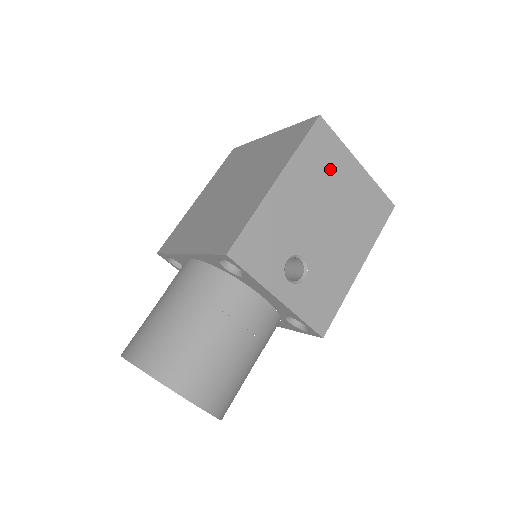
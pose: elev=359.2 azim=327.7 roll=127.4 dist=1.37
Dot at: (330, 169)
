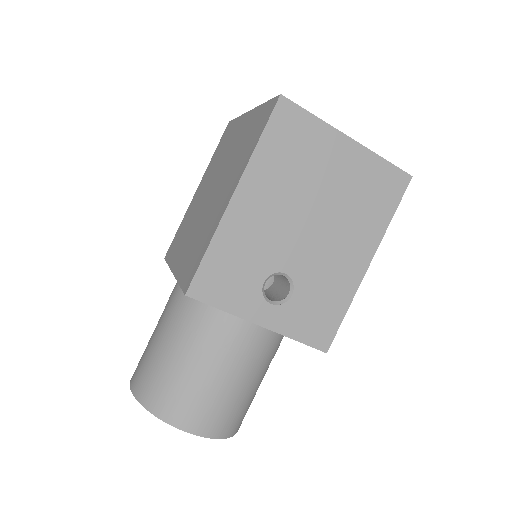
Dot at: (307, 159)
